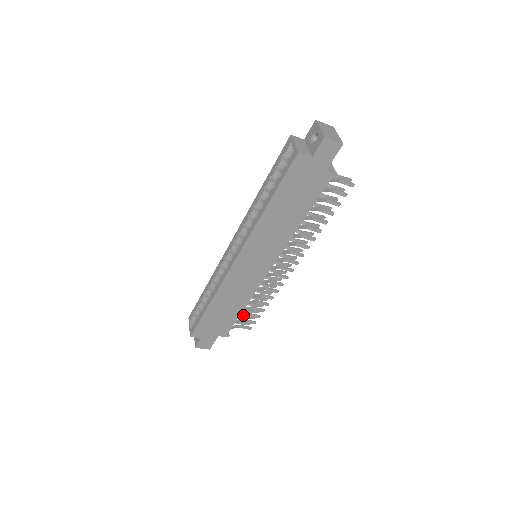
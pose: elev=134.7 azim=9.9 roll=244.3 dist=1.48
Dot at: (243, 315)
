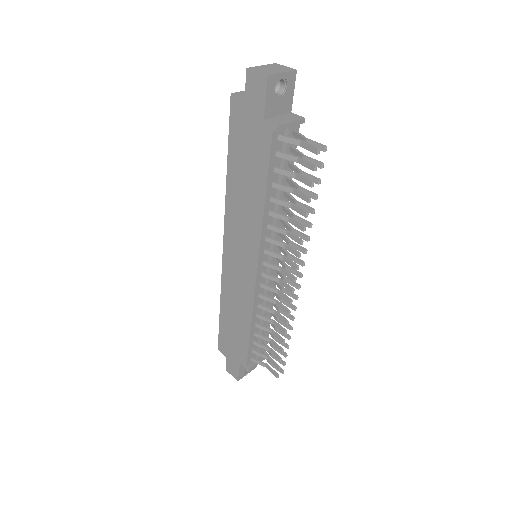
Dot at: (263, 346)
